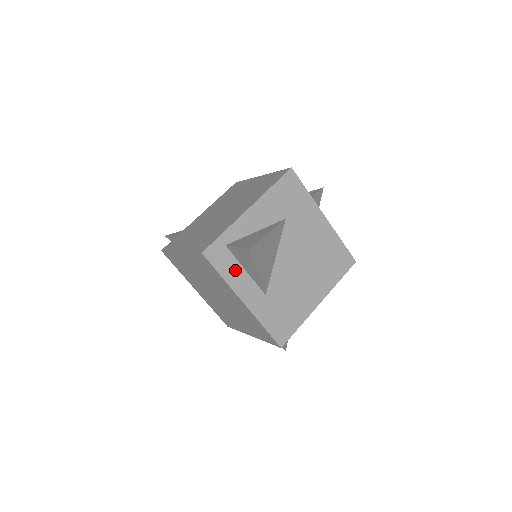
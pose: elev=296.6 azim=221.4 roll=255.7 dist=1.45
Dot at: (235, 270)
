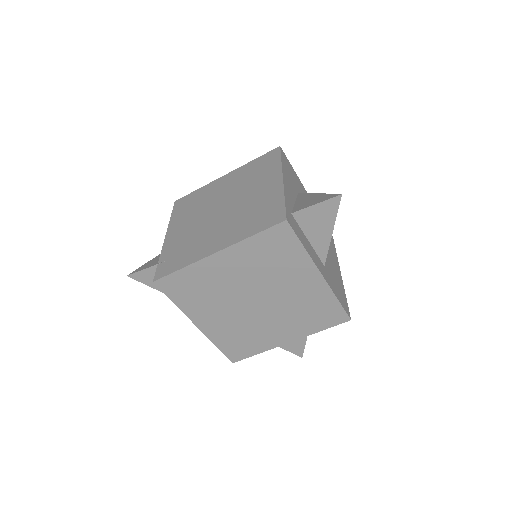
Dot at: (305, 240)
